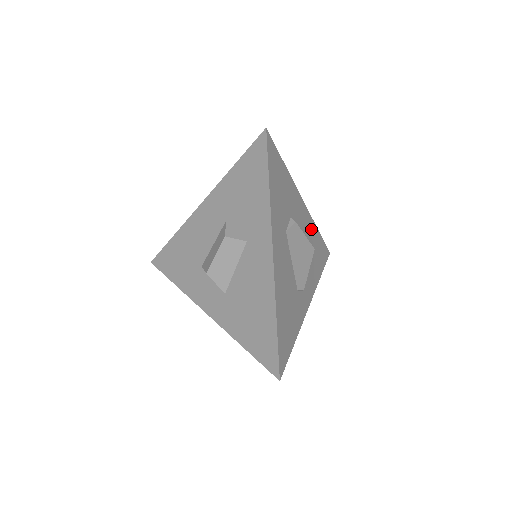
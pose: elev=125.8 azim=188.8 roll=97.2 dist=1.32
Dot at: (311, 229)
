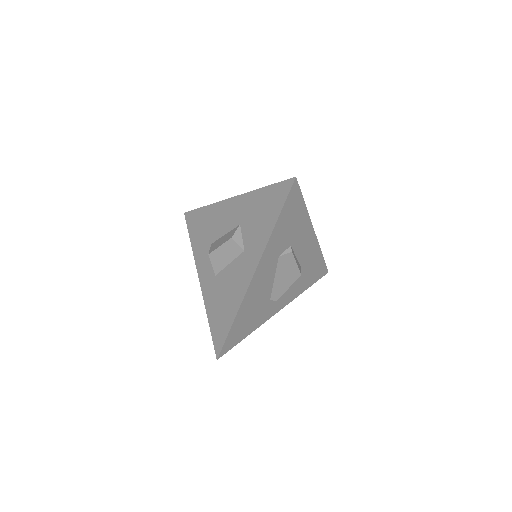
Dot at: (313, 254)
